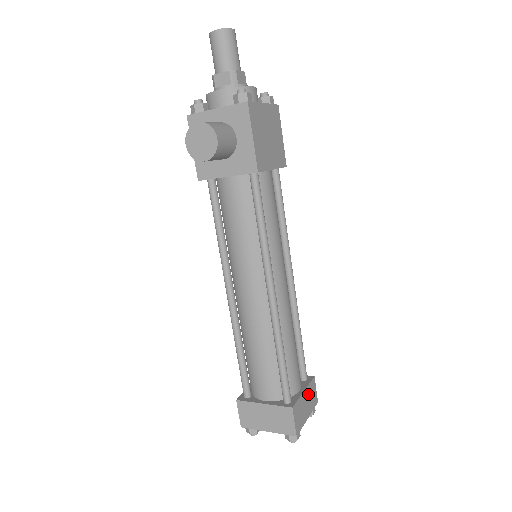
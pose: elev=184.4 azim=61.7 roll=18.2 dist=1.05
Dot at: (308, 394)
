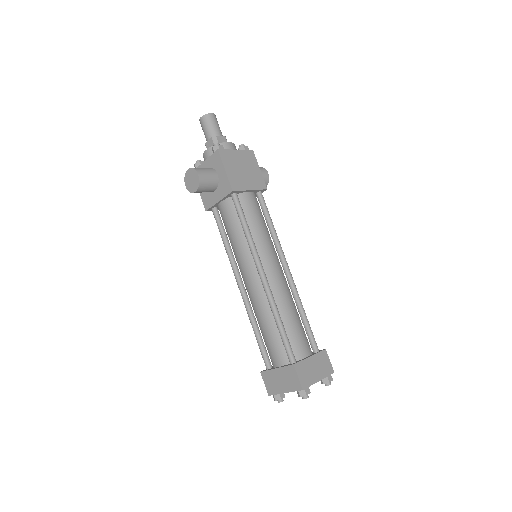
Dot at: (317, 361)
